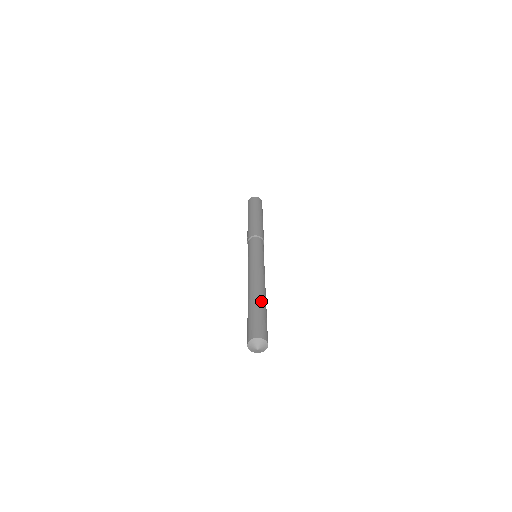
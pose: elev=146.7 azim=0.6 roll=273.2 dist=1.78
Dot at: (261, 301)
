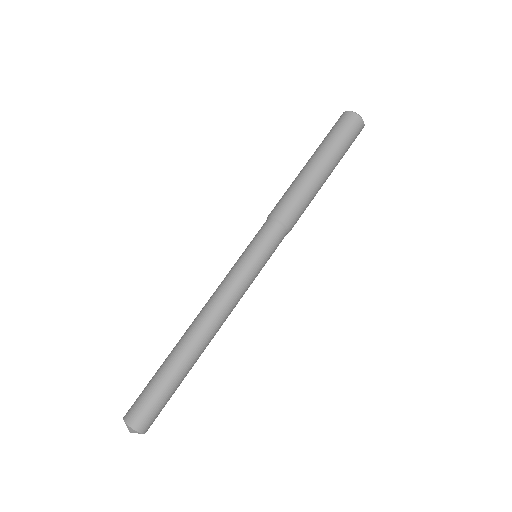
Dot at: (183, 365)
